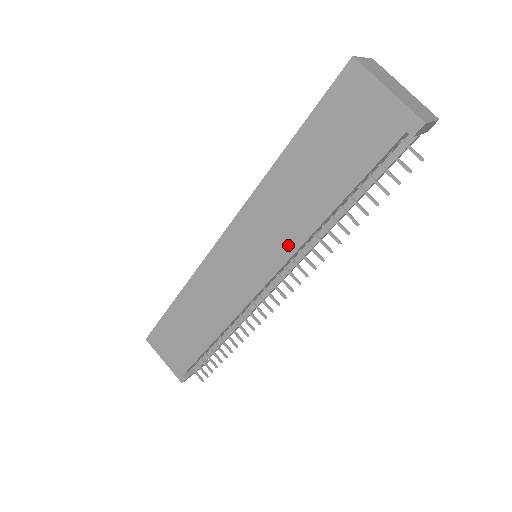
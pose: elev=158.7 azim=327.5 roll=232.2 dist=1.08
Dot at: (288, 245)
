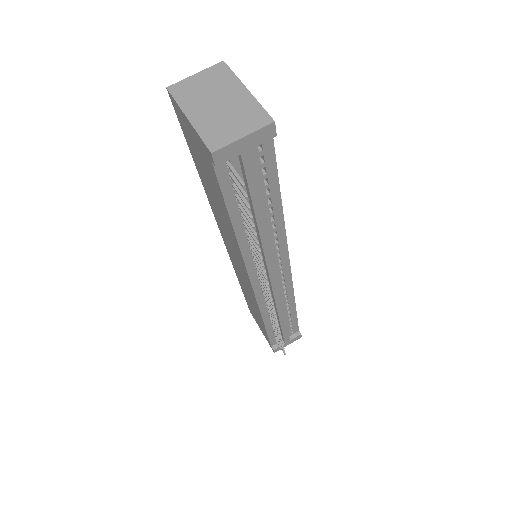
Dot at: (240, 256)
